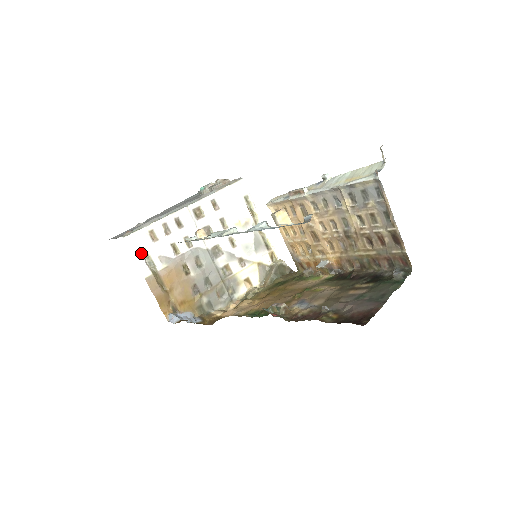
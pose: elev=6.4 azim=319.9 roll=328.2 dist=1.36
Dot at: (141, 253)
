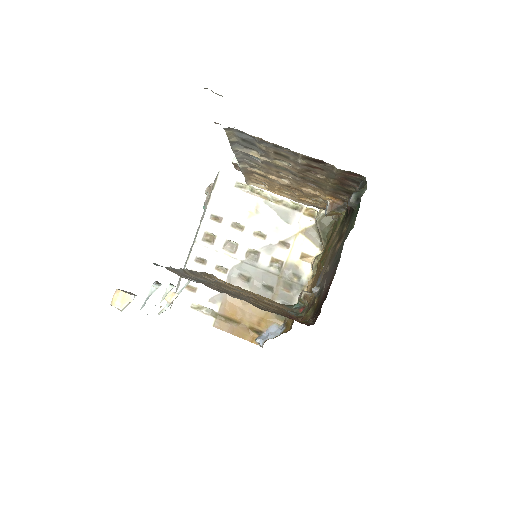
Dot at: (193, 309)
